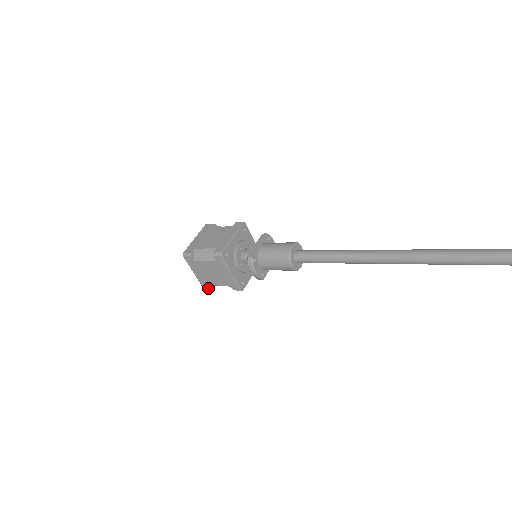
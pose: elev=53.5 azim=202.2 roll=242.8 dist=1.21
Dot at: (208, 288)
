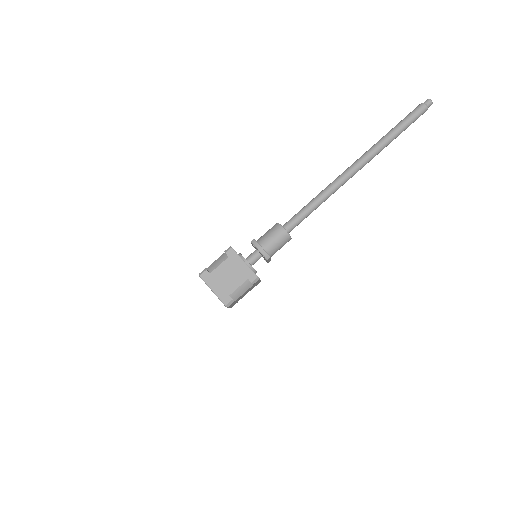
Dot at: (229, 301)
